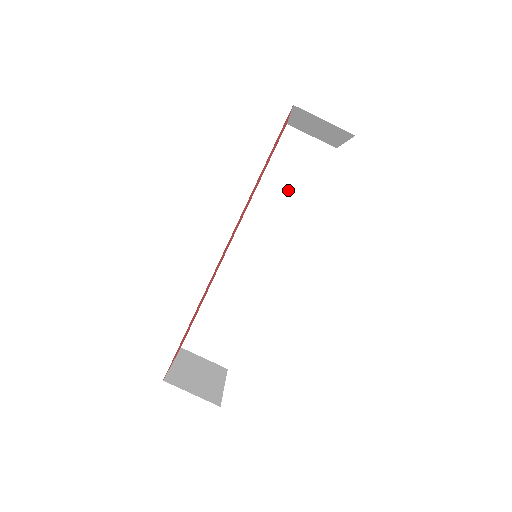
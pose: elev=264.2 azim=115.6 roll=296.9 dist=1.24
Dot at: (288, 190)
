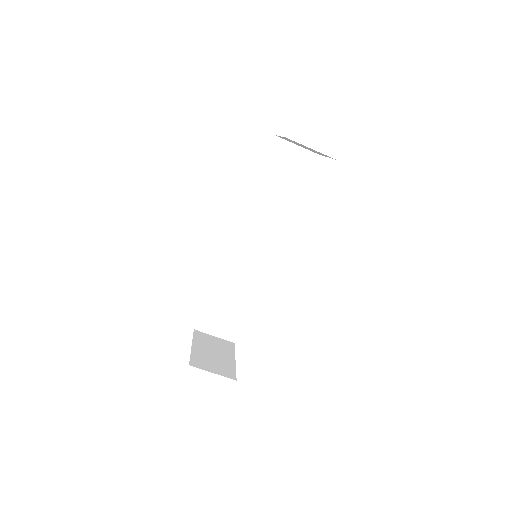
Dot at: (278, 193)
